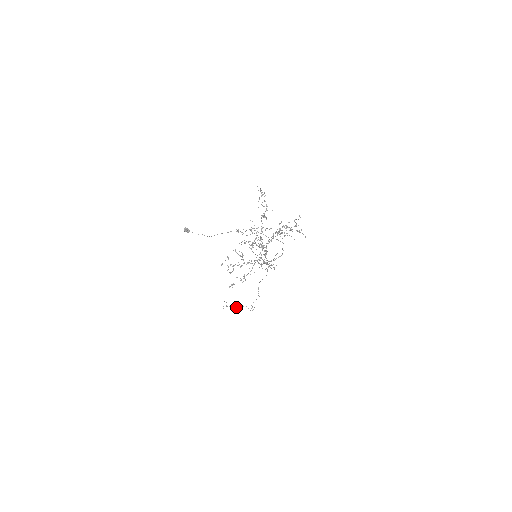
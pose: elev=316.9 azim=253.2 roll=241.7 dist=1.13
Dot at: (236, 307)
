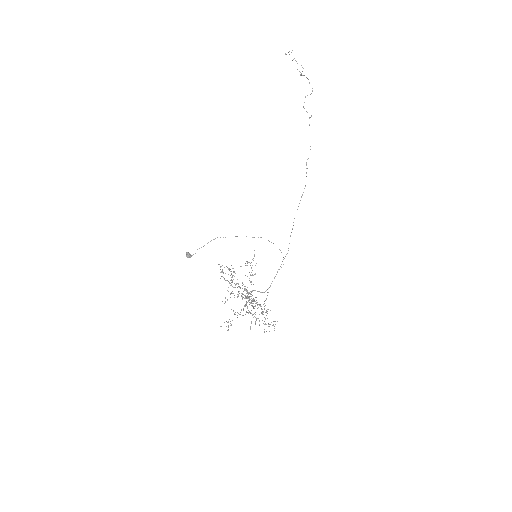
Dot at: occluded
